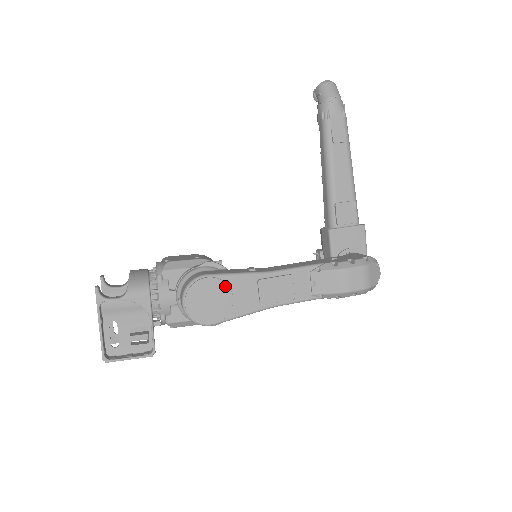
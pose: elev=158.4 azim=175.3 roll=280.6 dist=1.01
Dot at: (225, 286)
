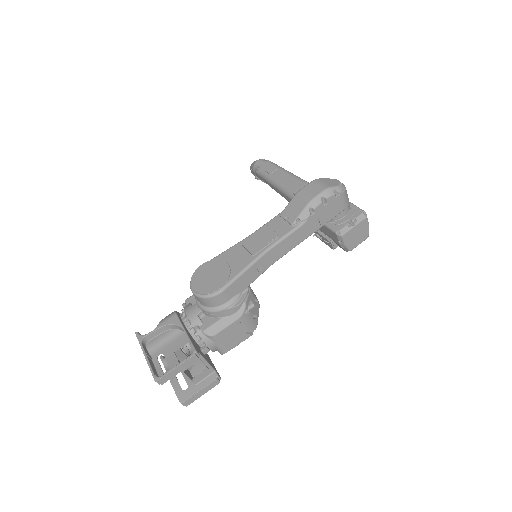
Dot at: (218, 261)
